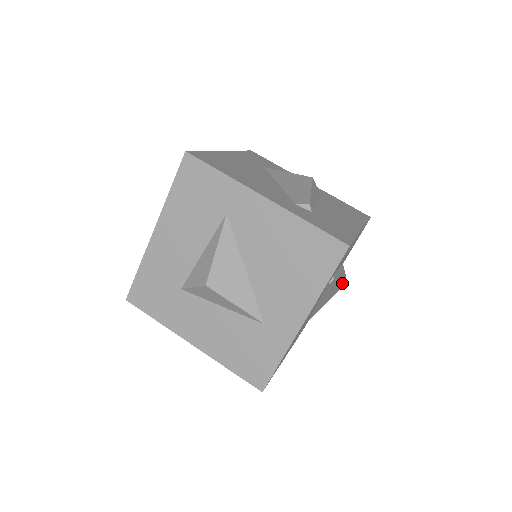
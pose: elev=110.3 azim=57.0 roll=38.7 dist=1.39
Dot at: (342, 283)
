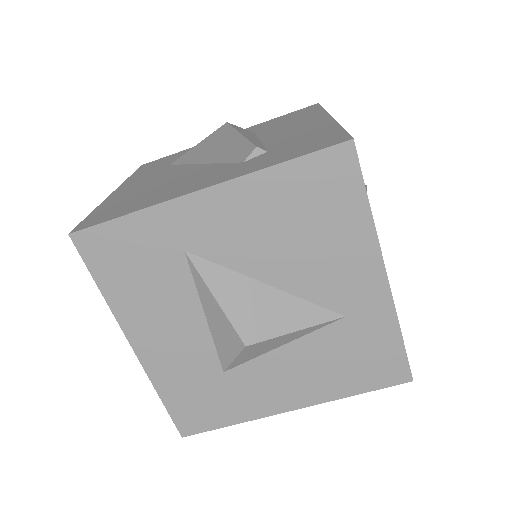
Dot at: occluded
